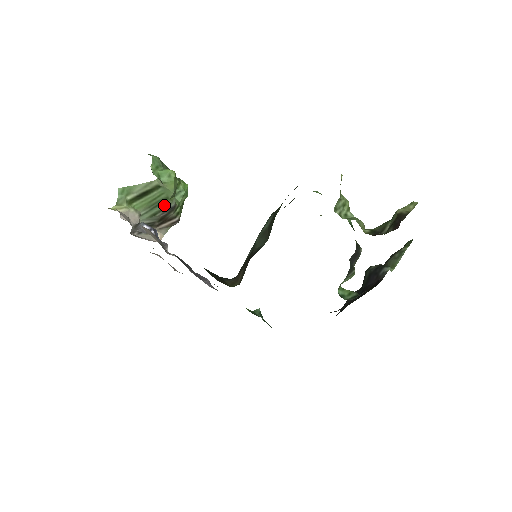
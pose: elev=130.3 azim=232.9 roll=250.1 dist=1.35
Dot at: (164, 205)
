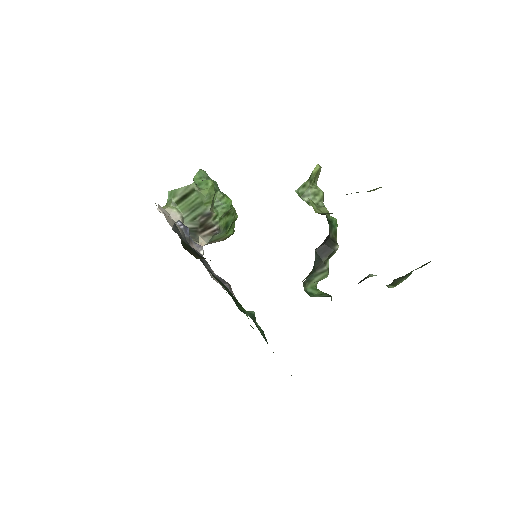
Dot at: (201, 210)
